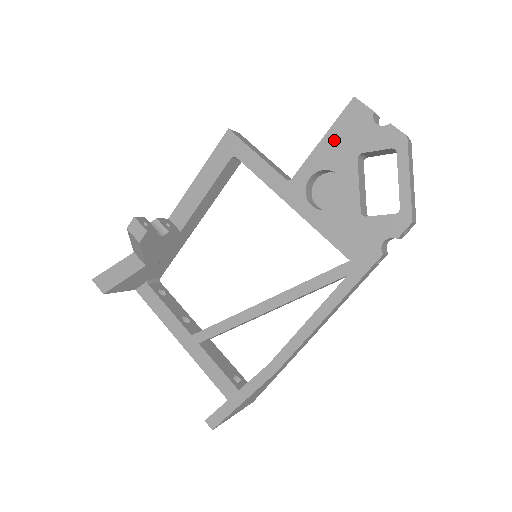
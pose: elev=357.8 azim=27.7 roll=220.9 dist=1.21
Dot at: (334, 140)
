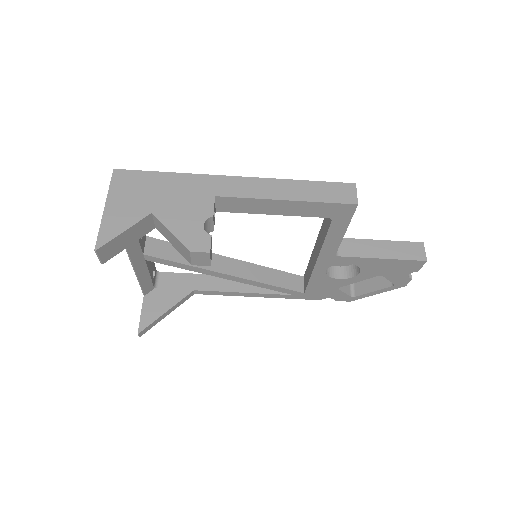
Dot at: (386, 264)
